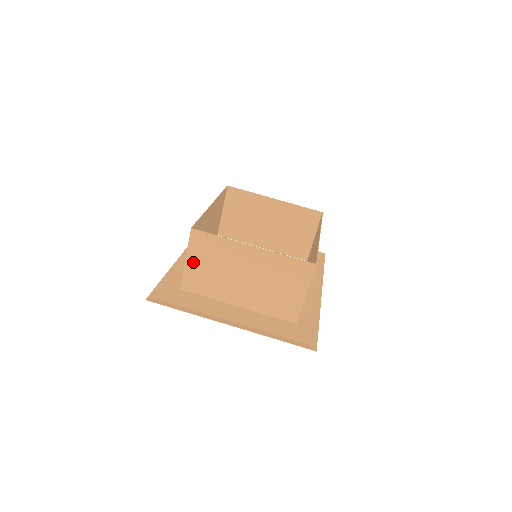
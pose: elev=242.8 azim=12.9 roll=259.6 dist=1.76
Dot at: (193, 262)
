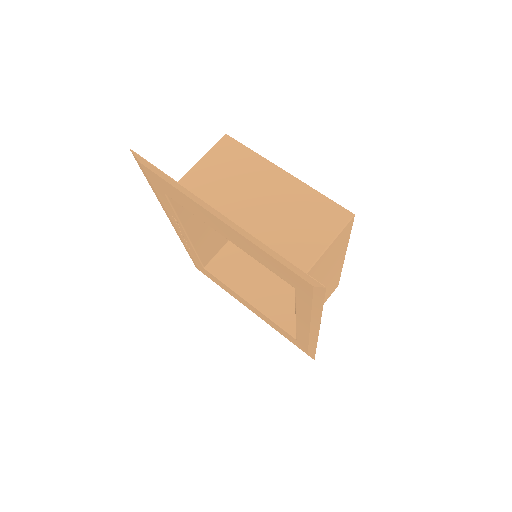
Dot at: (203, 168)
